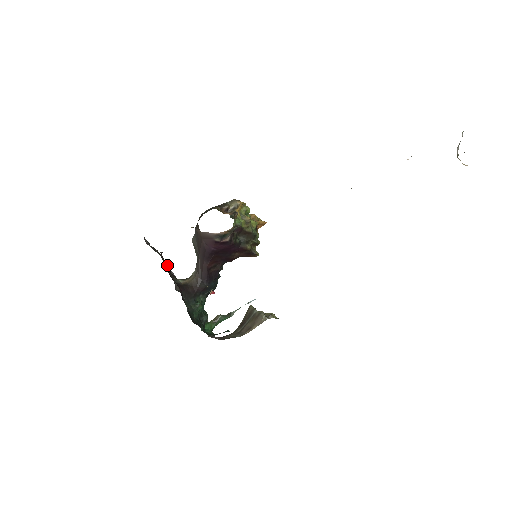
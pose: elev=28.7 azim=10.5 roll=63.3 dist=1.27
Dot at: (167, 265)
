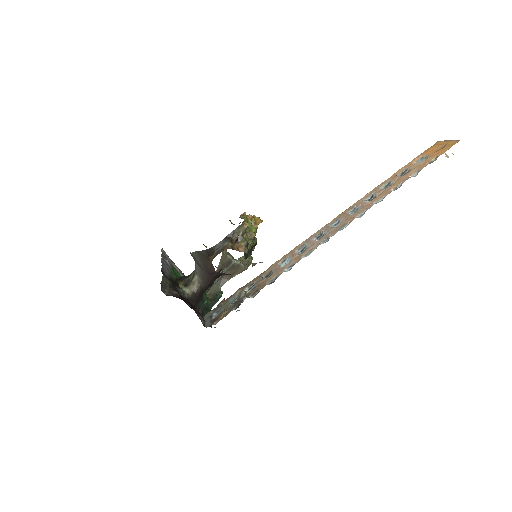
Dot at: (172, 282)
